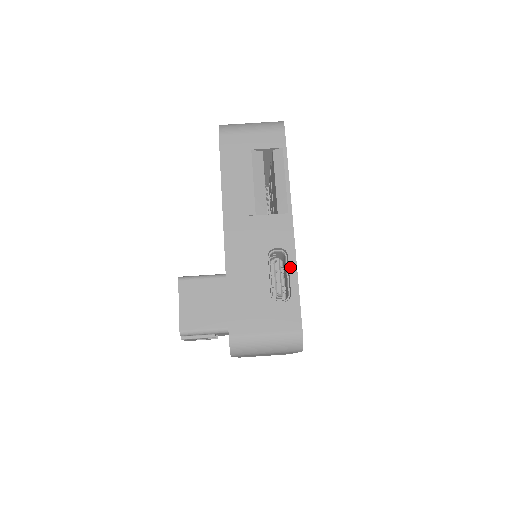
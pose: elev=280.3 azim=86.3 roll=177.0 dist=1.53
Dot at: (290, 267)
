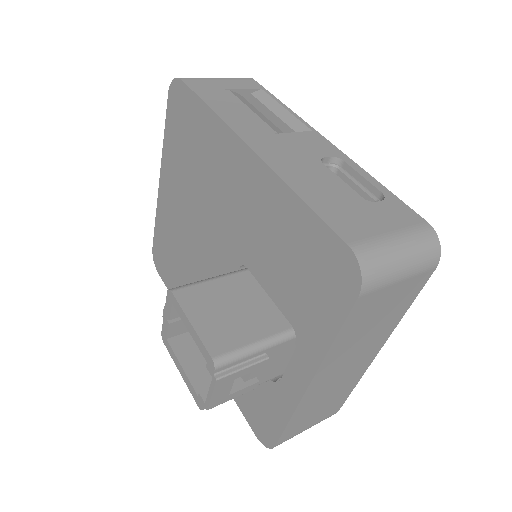
Dot at: (357, 170)
